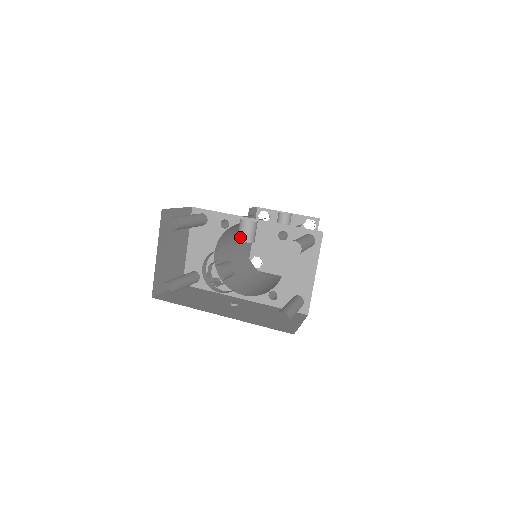
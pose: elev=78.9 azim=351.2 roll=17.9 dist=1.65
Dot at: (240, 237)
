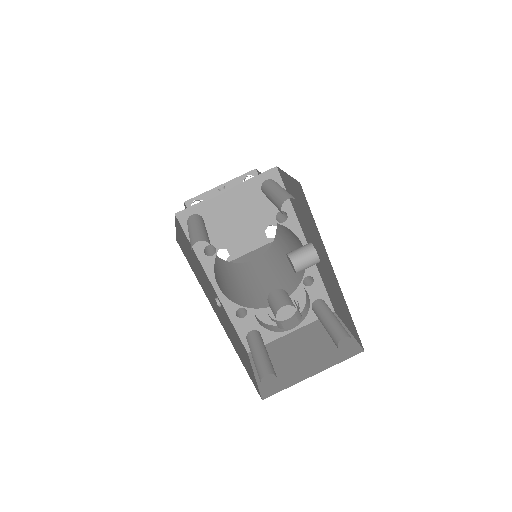
Dot at: (297, 261)
